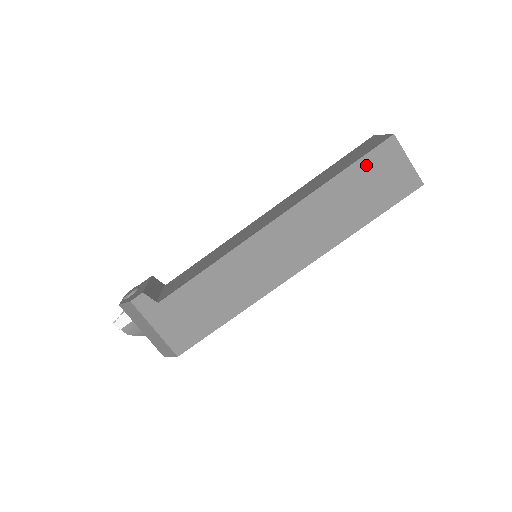
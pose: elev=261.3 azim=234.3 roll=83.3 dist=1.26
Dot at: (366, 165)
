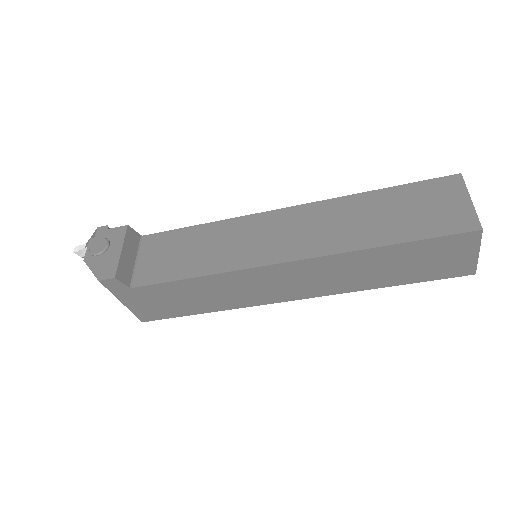
Dot at: (428, 246)
